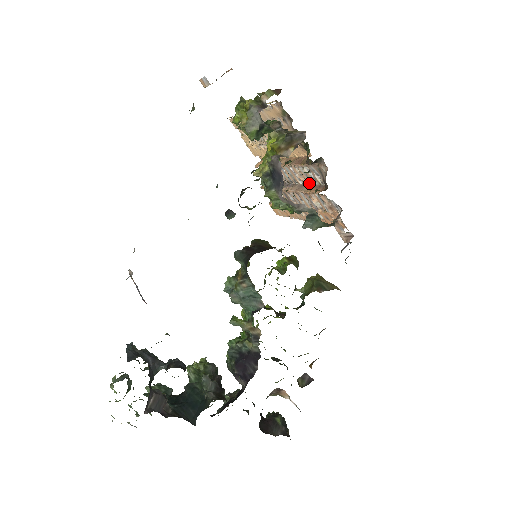
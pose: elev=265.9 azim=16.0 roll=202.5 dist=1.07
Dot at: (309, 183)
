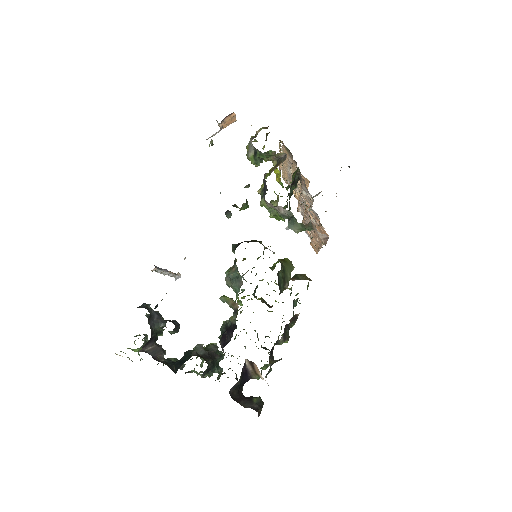
Dot at: (311, 206)
